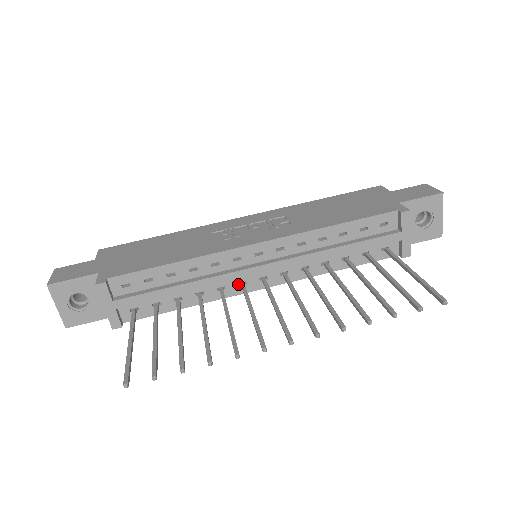
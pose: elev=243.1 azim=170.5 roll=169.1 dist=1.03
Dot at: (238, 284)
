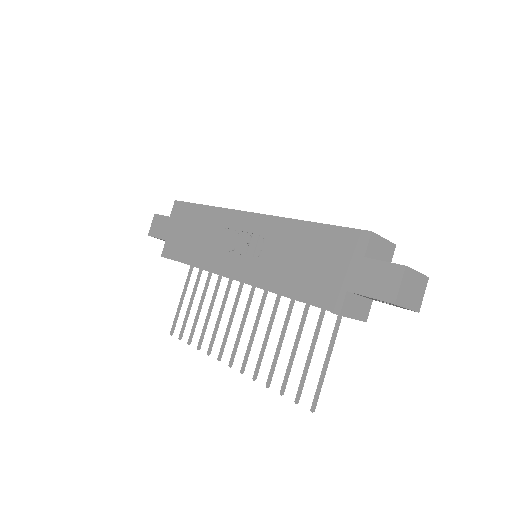
Dot at: occluded
